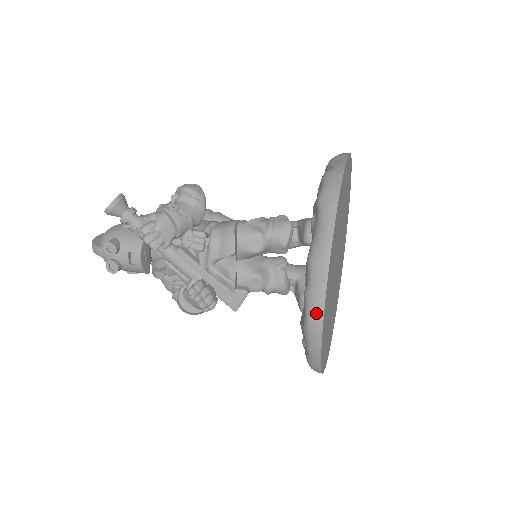
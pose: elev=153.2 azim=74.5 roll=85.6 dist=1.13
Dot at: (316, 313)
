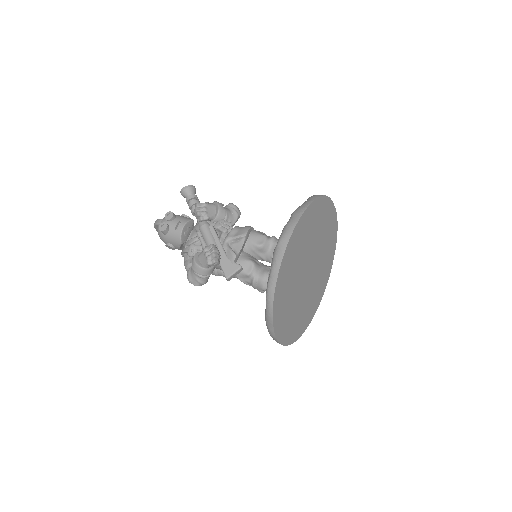
Dot at: (286, 234)
